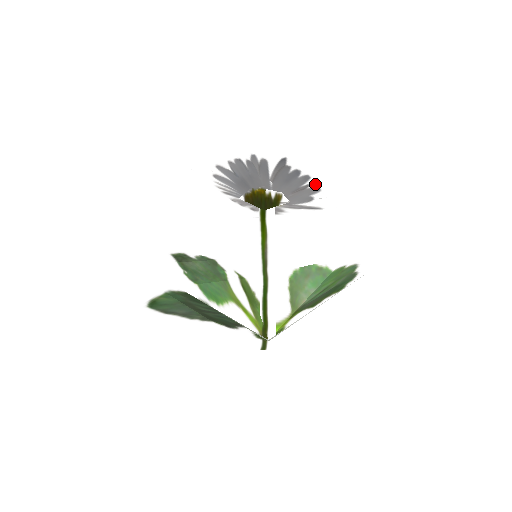
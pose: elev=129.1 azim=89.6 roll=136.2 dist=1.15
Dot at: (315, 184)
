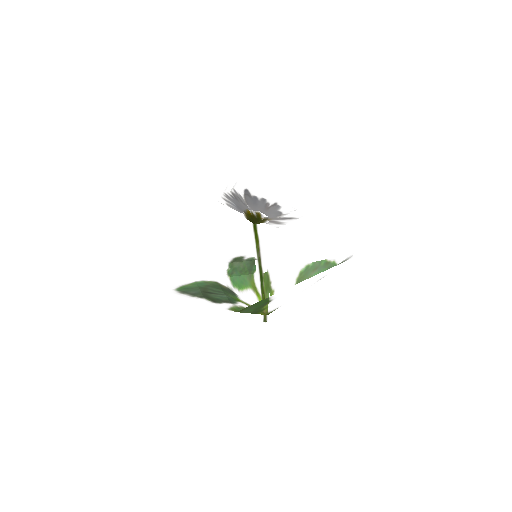
Dot at: (273, 203)
